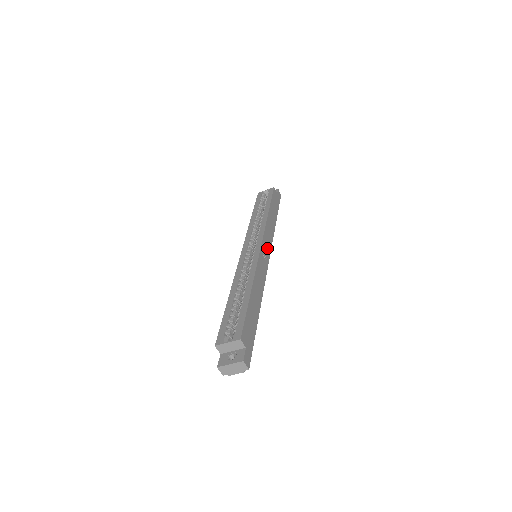
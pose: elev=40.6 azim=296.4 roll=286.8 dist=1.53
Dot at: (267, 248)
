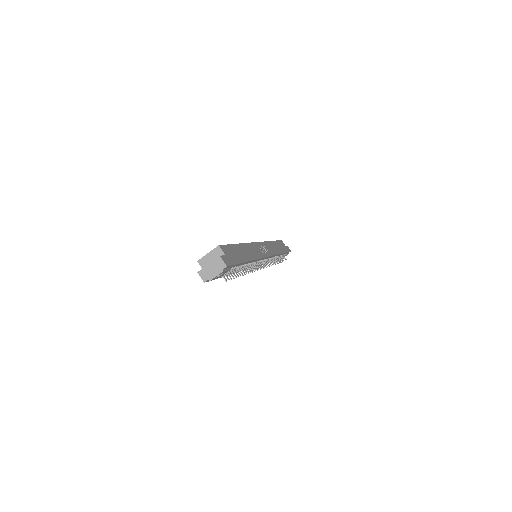
Dot at: (266, 250)
